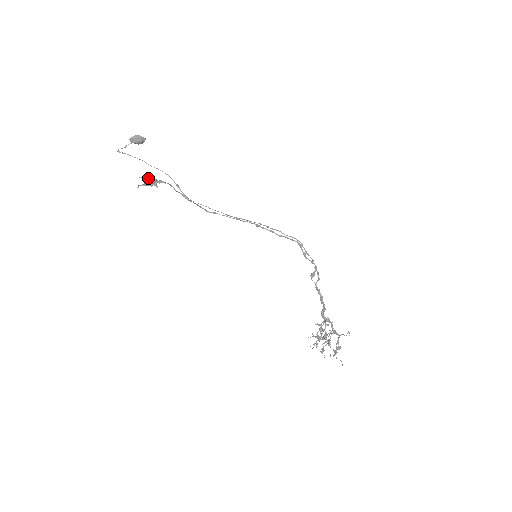
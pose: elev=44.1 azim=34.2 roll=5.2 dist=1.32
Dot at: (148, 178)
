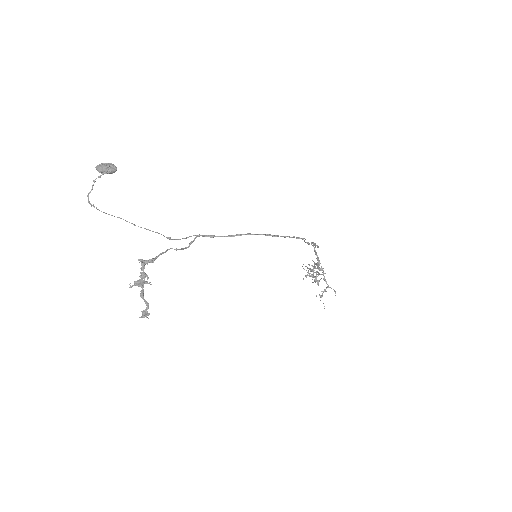
Dot at: (141, 297)
